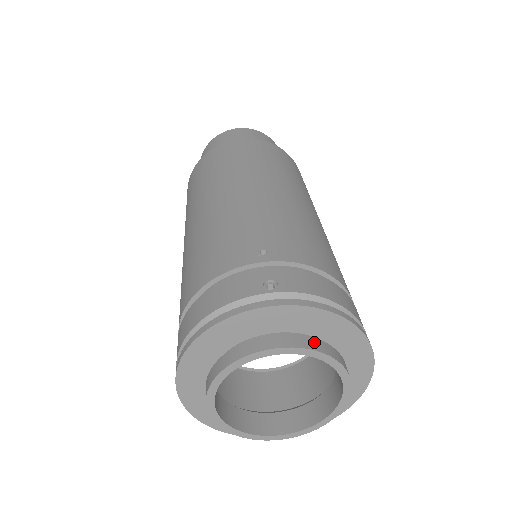
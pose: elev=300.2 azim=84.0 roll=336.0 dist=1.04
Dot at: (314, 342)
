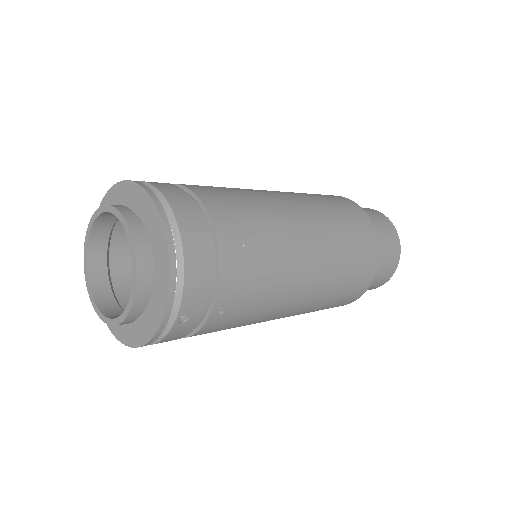
Dot at: (131, 215)
